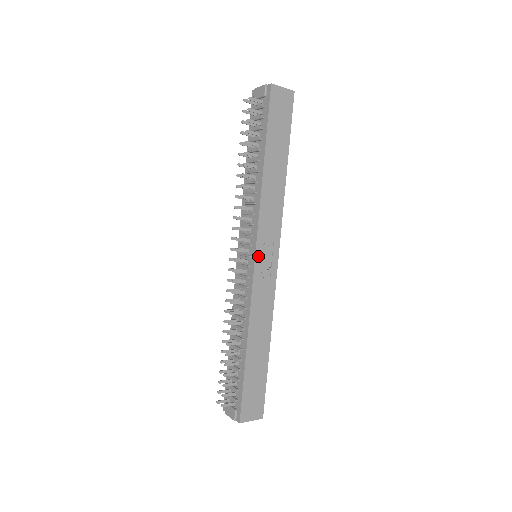
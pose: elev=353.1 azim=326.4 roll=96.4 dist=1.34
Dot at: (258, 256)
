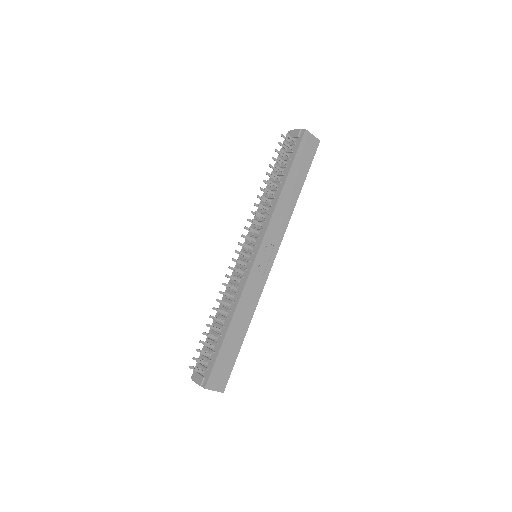
Dot at: (259, 254)
